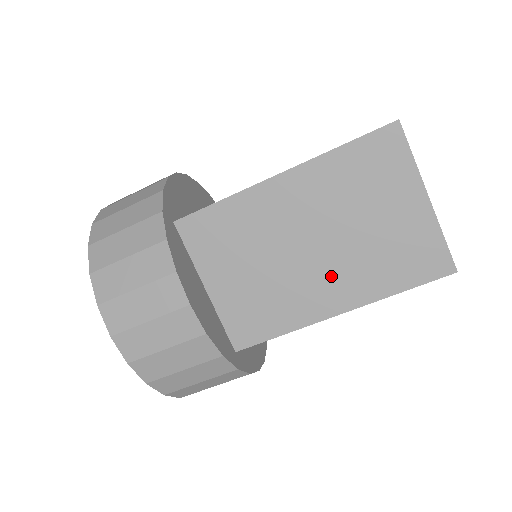
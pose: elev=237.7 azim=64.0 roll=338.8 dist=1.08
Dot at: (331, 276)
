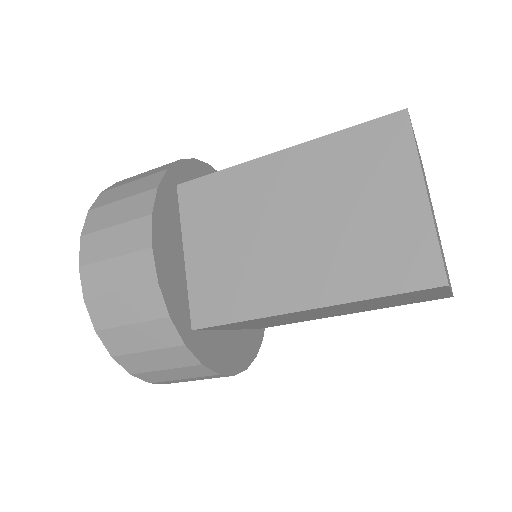
Dot at: occluded
